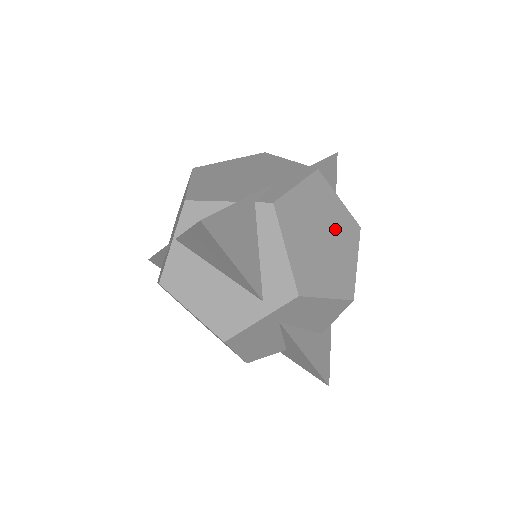
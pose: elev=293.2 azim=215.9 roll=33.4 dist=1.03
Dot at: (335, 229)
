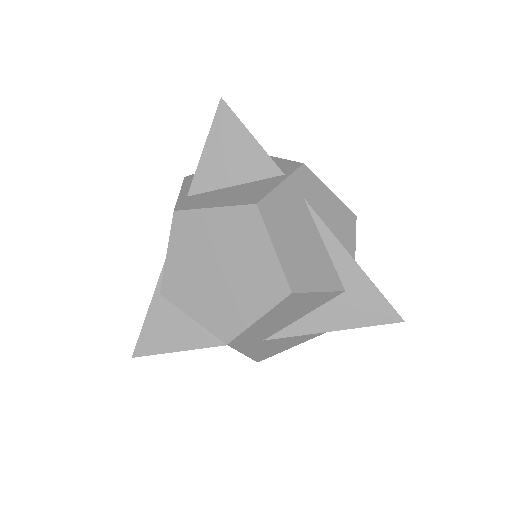
Dot at: (226, 246)
